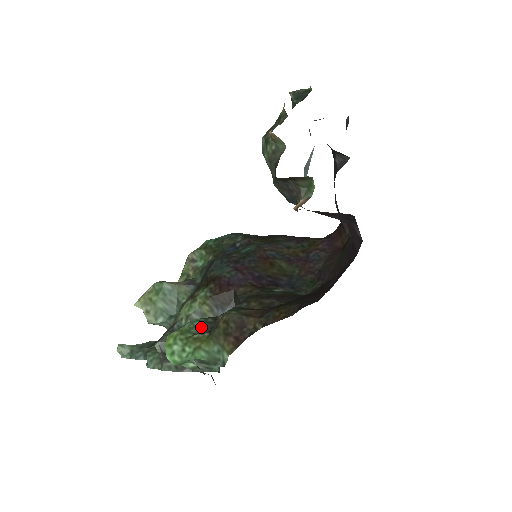
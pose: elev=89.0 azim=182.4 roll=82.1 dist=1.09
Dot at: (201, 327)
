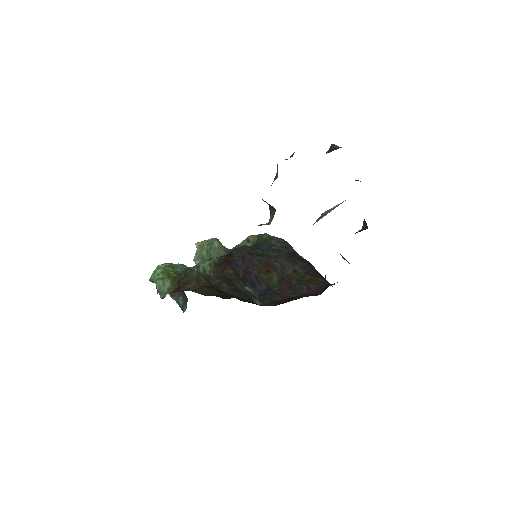
Dot at: (180, 270)
